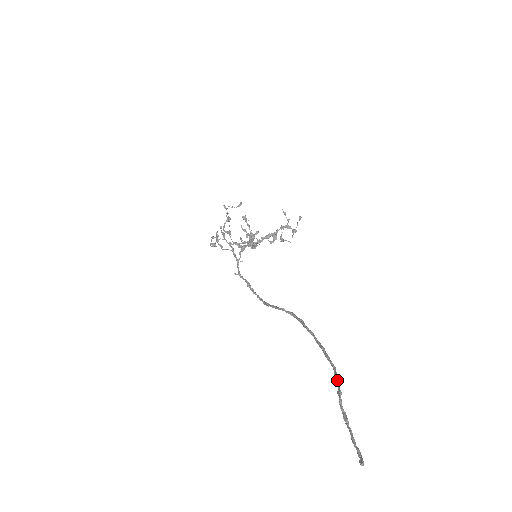
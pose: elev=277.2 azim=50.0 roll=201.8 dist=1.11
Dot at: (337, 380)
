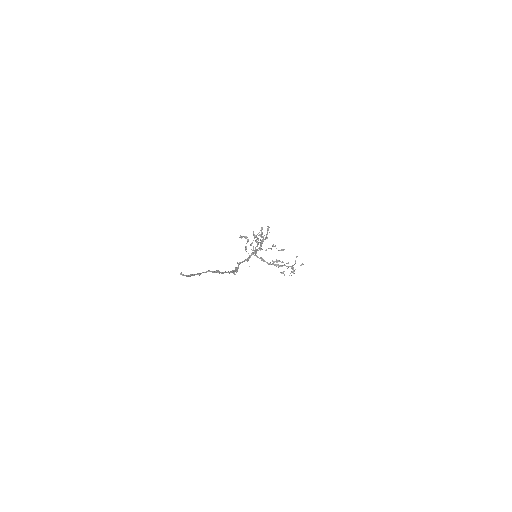
Dot at: (216, 271)
